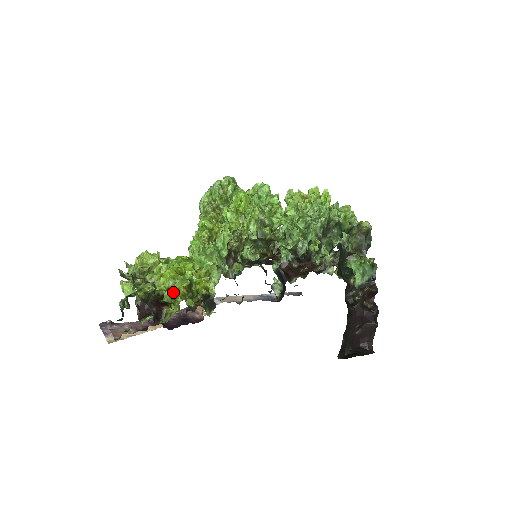
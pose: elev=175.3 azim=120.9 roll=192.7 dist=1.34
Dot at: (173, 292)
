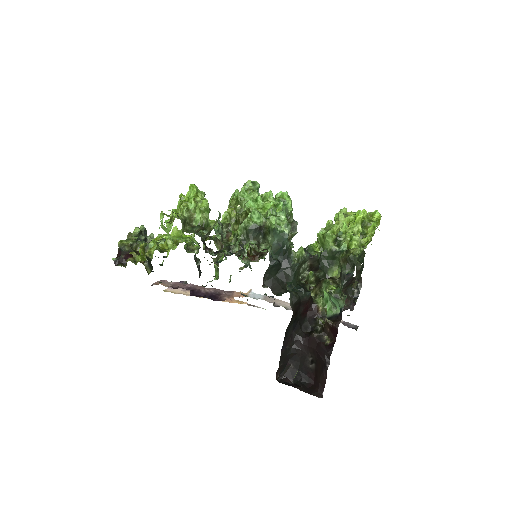
Dot at: occluded
